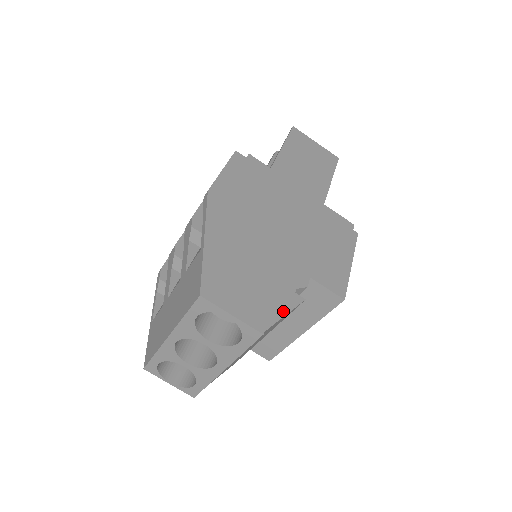
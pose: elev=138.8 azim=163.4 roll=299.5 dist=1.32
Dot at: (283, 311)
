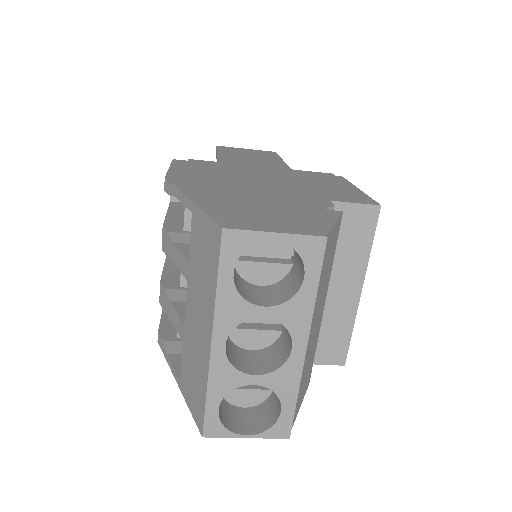
Dot at: (329, 221)
